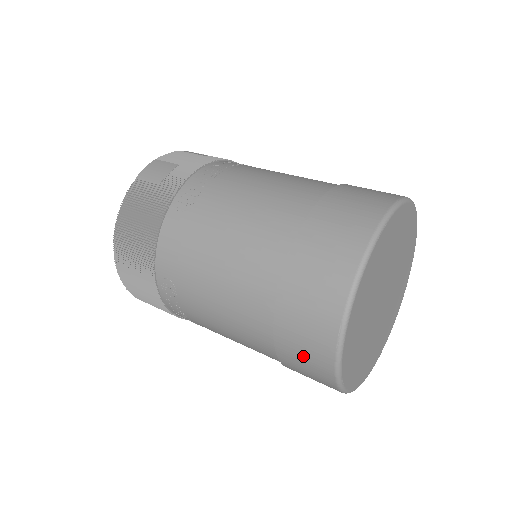
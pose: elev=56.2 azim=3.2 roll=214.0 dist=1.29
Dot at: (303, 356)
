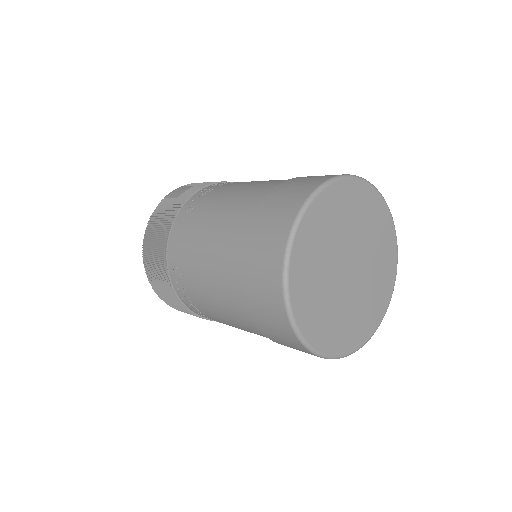
Dot at: (264, 307)
